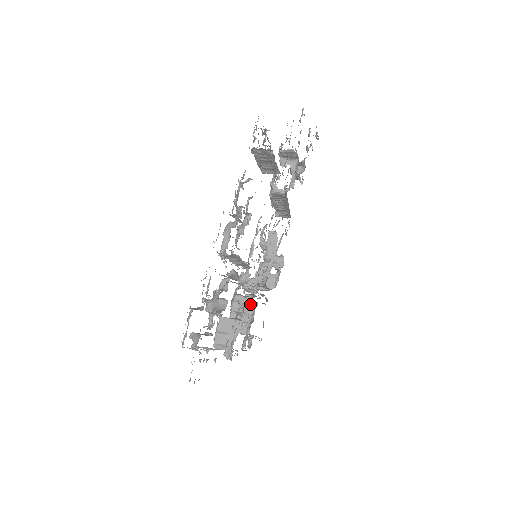
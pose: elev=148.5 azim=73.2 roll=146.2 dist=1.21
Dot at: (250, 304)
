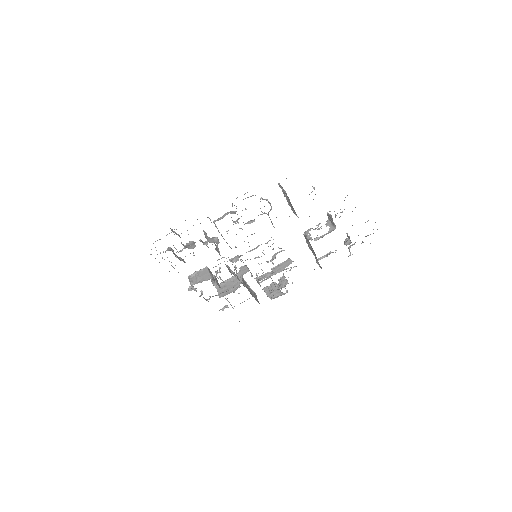
Dot at: (238, 285)
